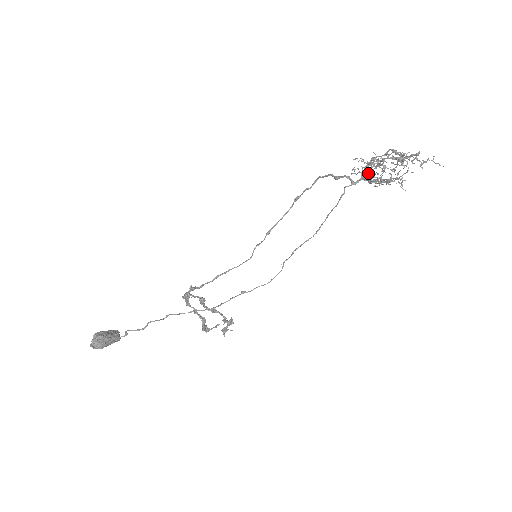
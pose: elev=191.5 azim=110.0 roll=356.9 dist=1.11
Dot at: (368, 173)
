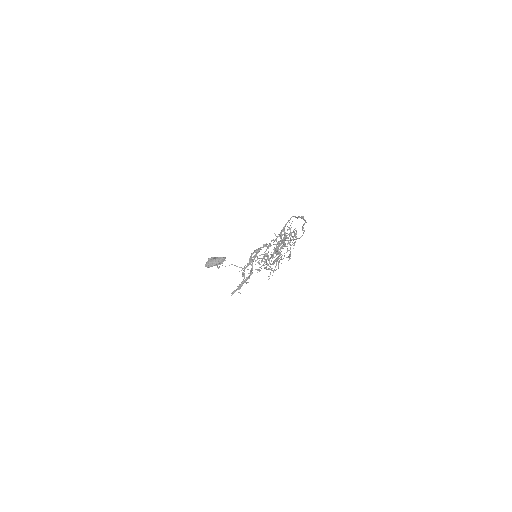
Dot at: (291, 239)
